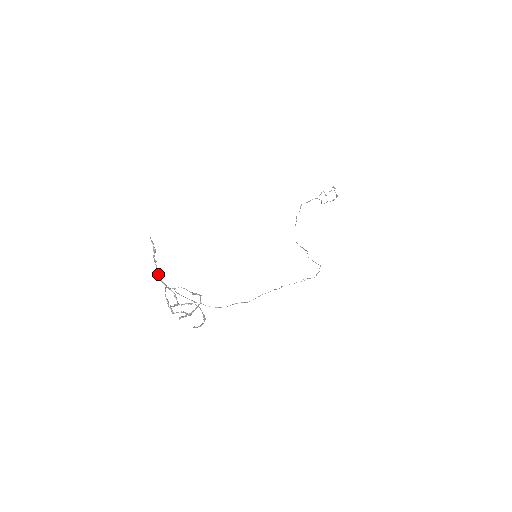
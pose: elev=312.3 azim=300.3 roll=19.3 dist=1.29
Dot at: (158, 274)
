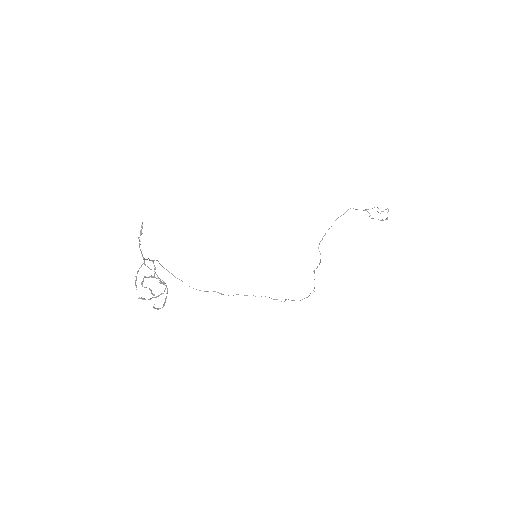
Dot at: (140, 250)
